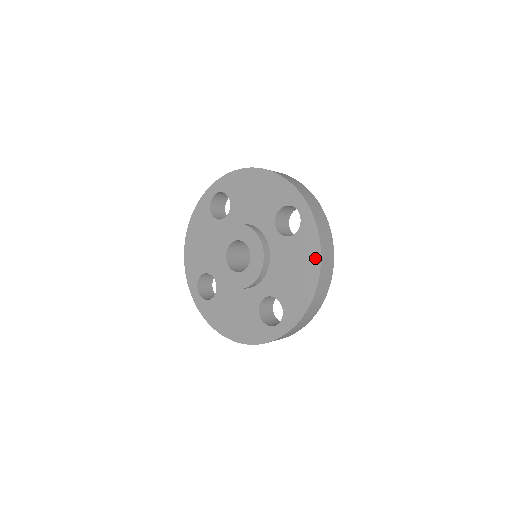
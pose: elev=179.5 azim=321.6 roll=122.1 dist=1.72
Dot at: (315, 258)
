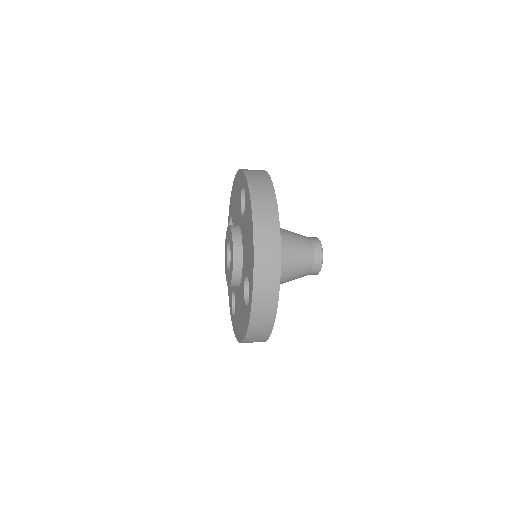
Dot at: (250, 215)
